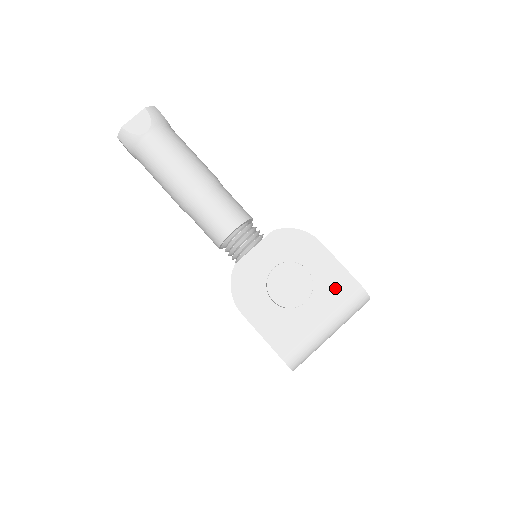
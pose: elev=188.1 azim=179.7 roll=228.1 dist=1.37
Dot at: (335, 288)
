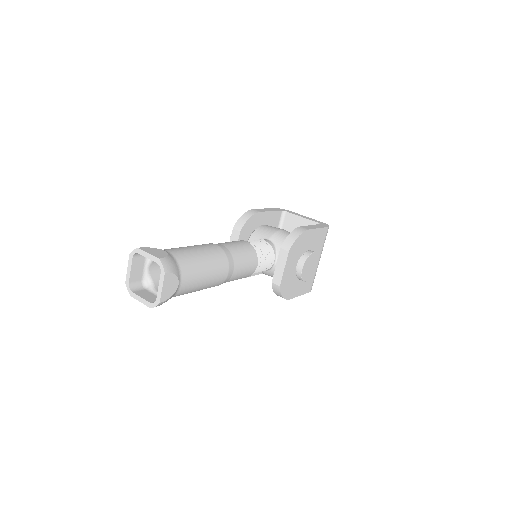
Dot at: (320, 241)
